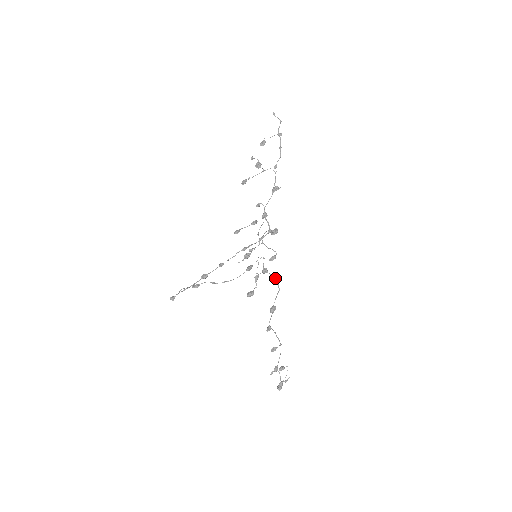
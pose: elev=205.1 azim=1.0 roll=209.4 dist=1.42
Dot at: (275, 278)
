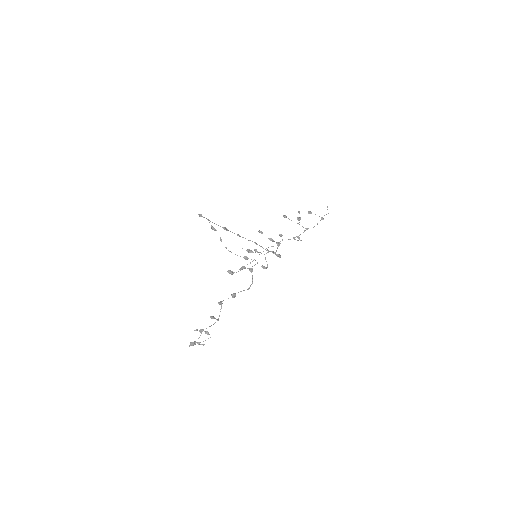
Dot at: (252, 280)
